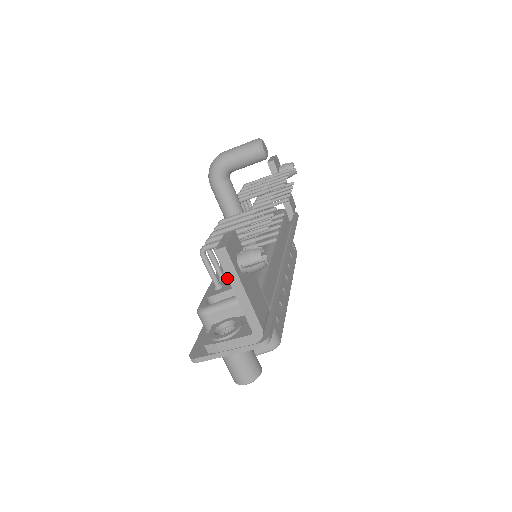
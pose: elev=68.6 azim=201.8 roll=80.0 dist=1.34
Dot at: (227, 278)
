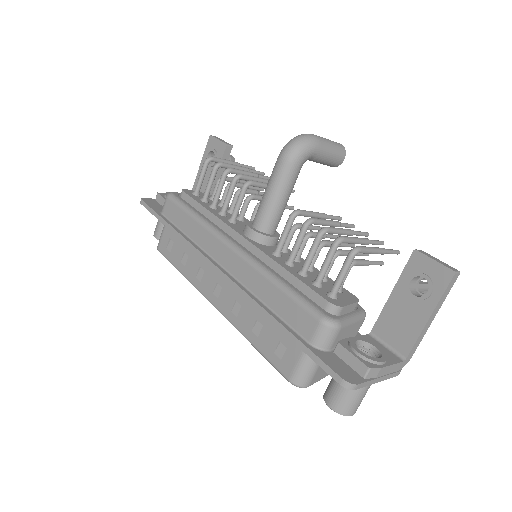
Dot at: (439, 301)
